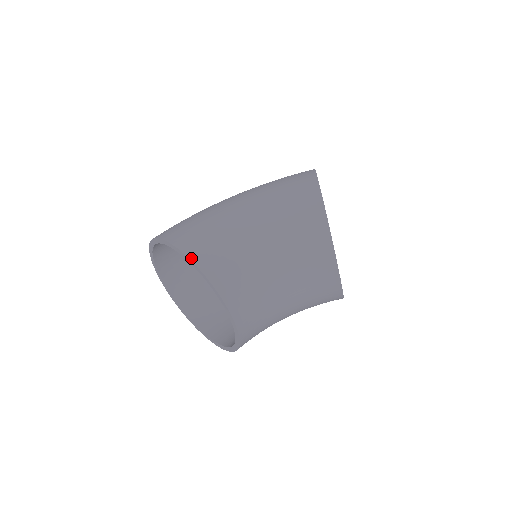
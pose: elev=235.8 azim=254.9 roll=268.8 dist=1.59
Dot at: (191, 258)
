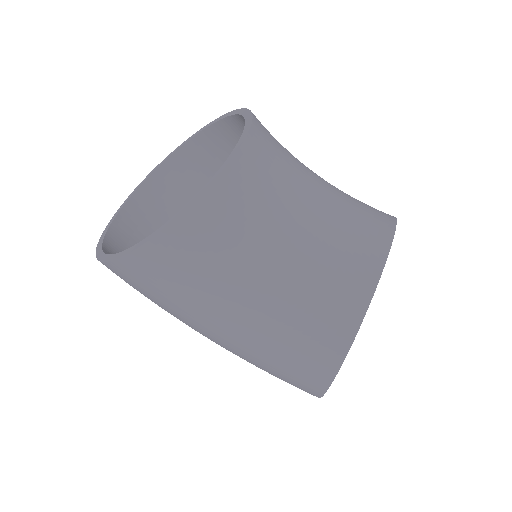
Dot at: occluded
